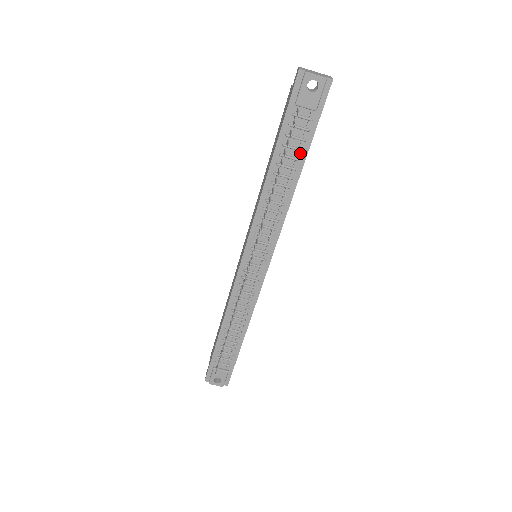
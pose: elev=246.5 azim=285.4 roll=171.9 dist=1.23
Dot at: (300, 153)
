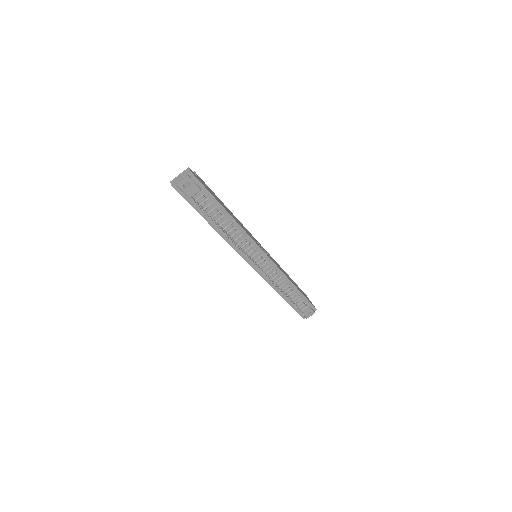
Dot at: (217, 208)
